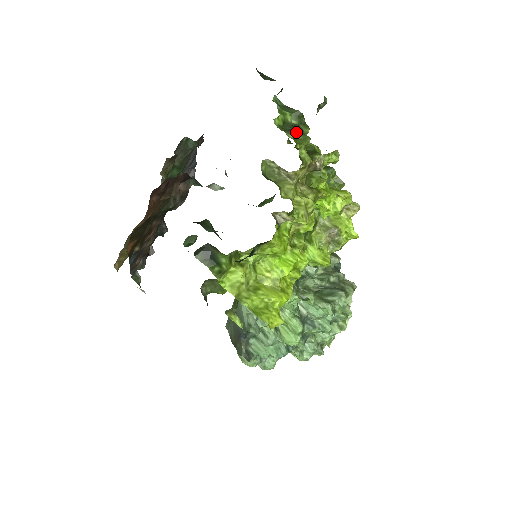
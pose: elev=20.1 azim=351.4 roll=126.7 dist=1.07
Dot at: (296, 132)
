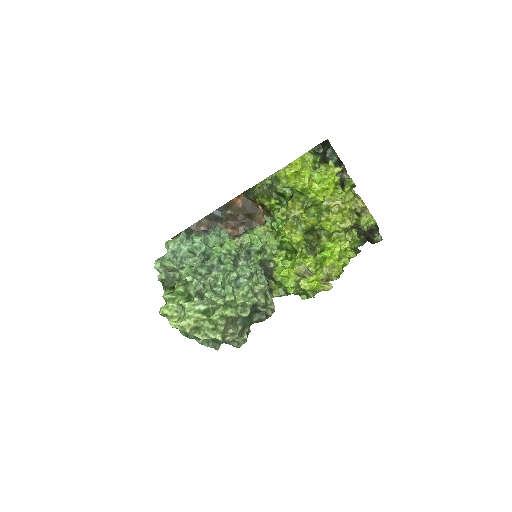
Dot at: occluded
